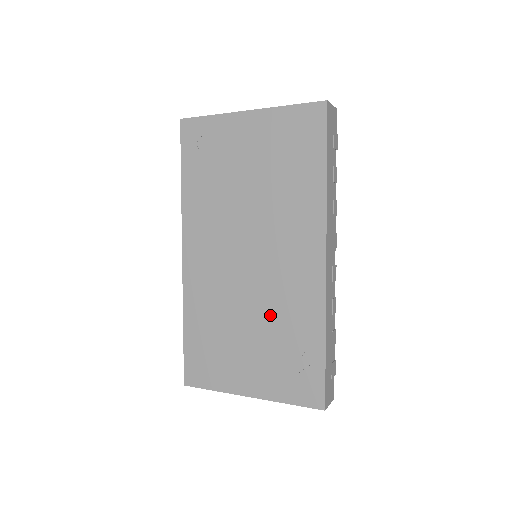
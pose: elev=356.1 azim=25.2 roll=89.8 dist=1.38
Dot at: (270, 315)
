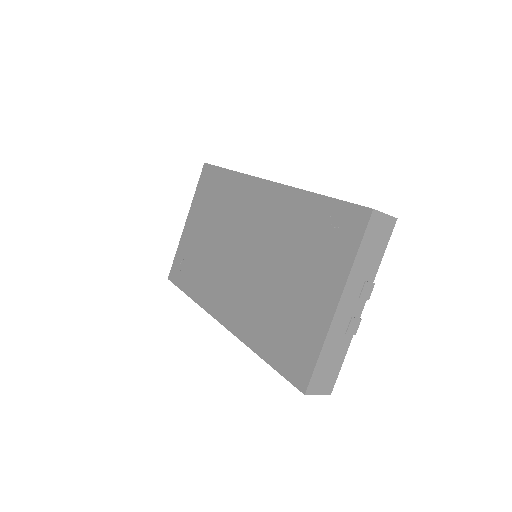
Dot at: (283, 247)
